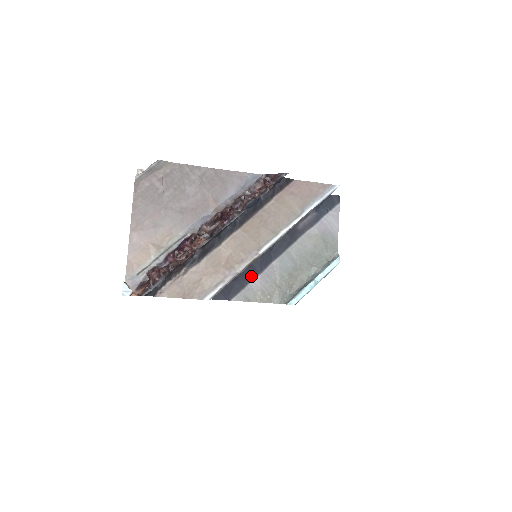
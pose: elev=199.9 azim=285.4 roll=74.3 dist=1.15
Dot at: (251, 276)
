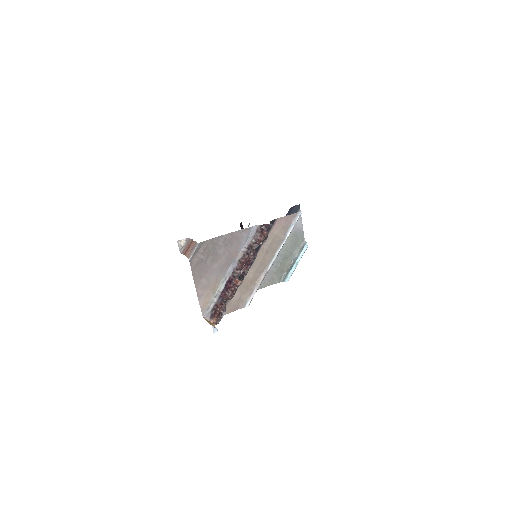
Dot at: occluded
